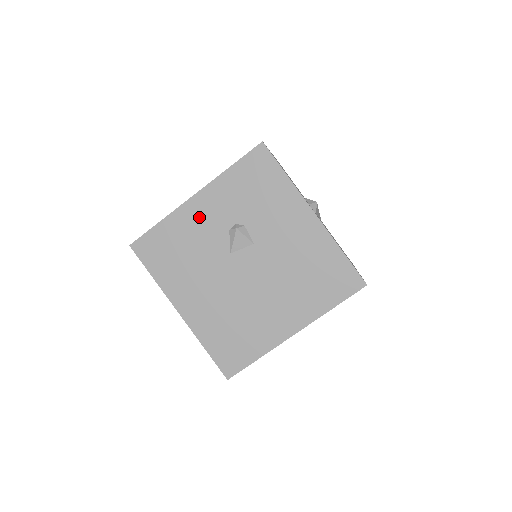
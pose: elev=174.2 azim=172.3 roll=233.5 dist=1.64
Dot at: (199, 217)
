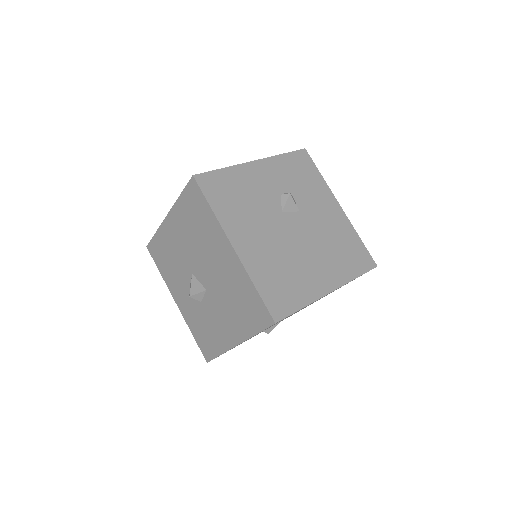
Dot at: (258, 177)
